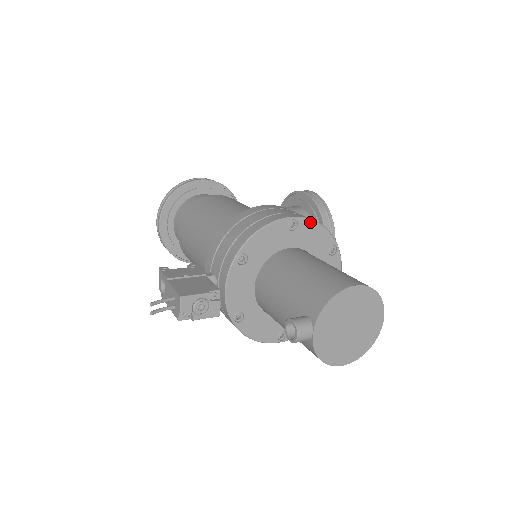
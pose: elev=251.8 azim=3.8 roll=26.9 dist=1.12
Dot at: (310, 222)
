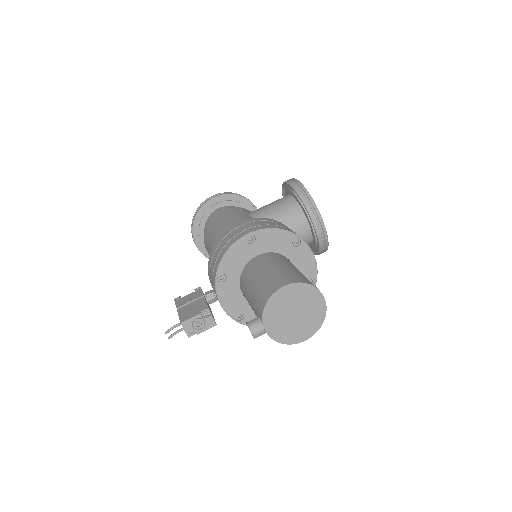
Dot at: (265, 231)
